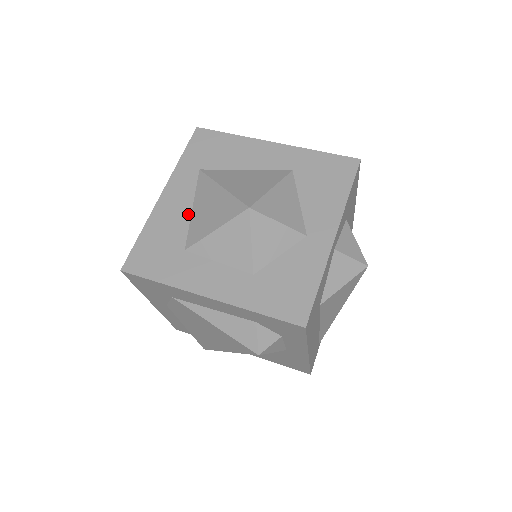
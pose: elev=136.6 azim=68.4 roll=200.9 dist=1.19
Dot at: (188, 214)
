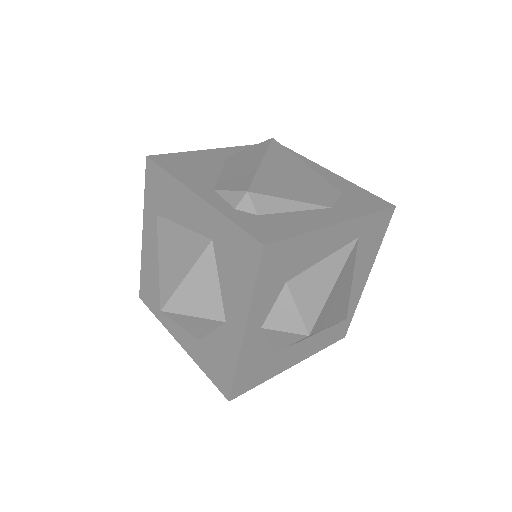
Dot at: occluded
